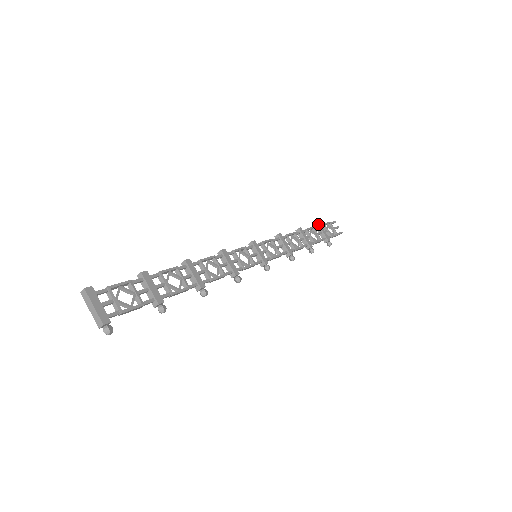
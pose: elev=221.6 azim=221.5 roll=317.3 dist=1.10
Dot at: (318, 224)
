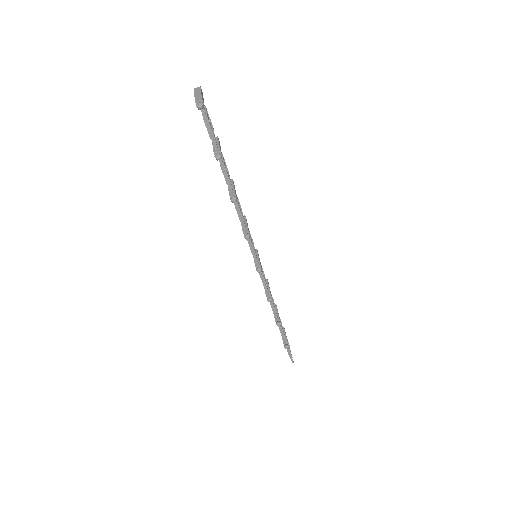
Dot at: (284, 328)
